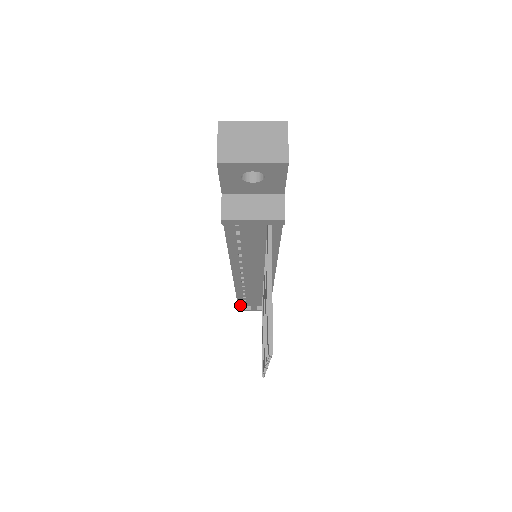
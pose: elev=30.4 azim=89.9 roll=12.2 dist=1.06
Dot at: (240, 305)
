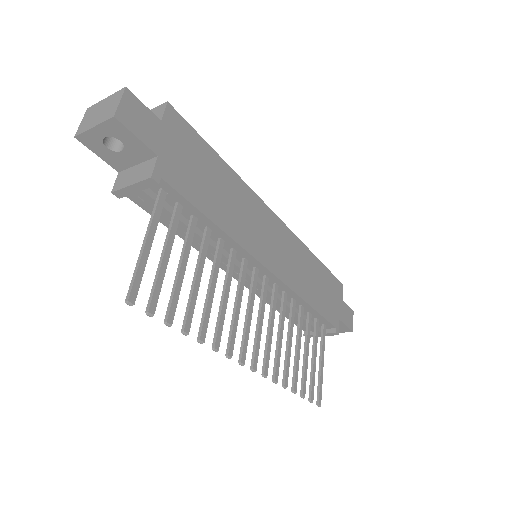
Dot at: (305, 330)
